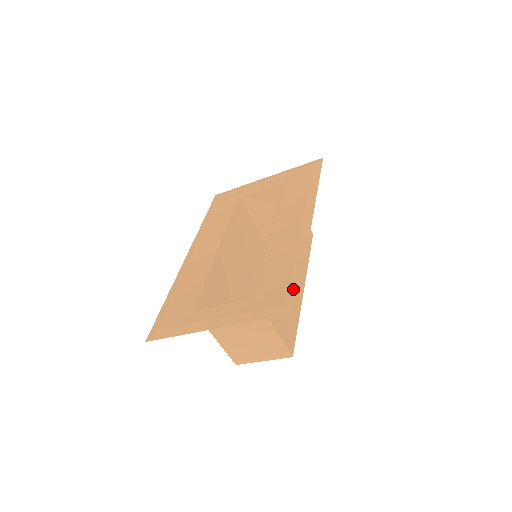
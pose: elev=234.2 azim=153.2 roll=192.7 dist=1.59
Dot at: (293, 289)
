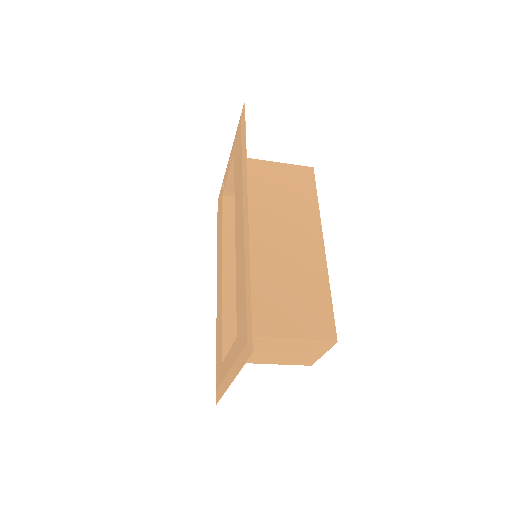
Dot at: (248, 318)
